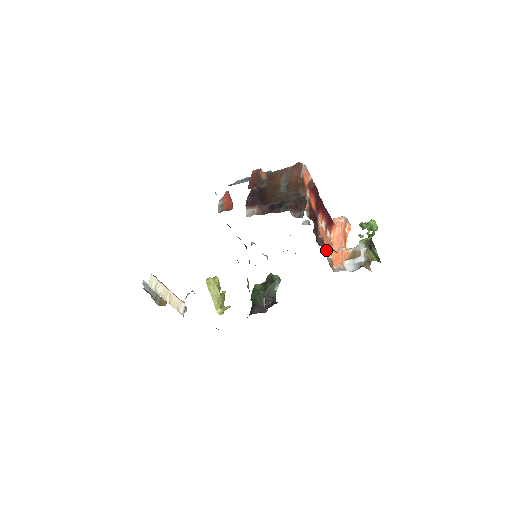
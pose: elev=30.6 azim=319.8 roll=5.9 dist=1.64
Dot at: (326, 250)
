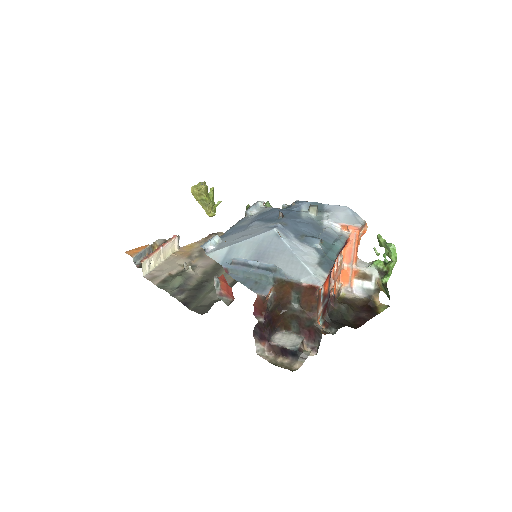
Dot at: (335, 287)
